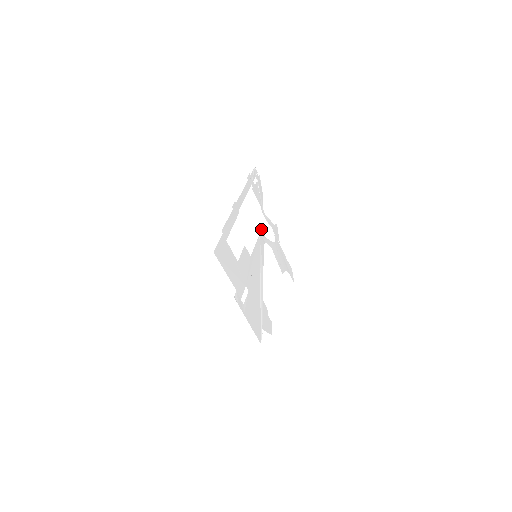
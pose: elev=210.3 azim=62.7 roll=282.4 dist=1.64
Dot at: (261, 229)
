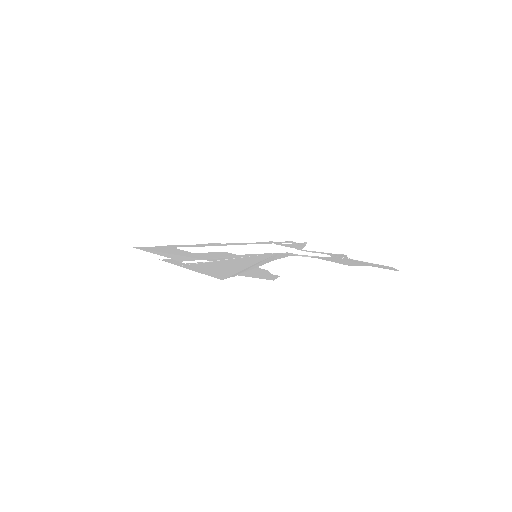
Dot at: occluded
